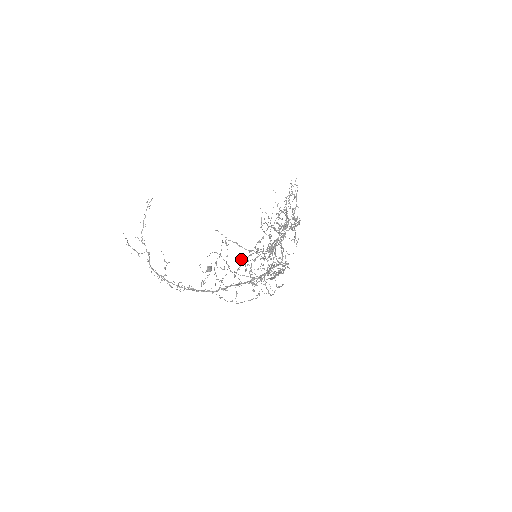
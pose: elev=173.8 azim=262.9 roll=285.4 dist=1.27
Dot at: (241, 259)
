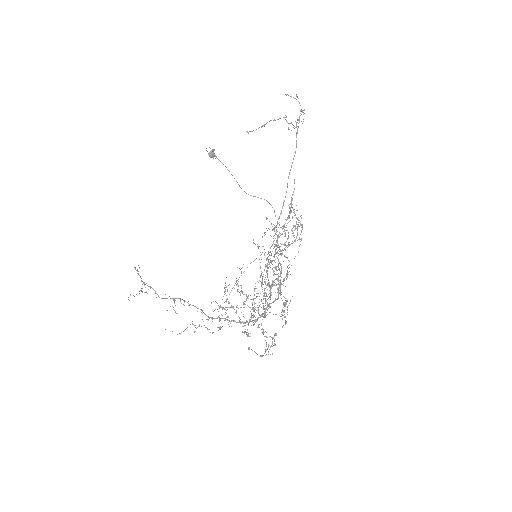
Dot at: (240, 294)
